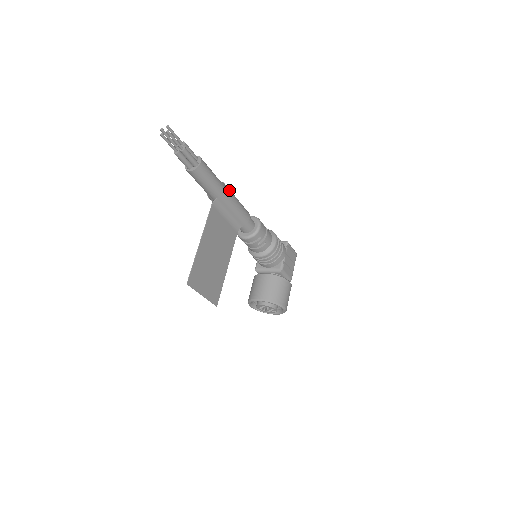
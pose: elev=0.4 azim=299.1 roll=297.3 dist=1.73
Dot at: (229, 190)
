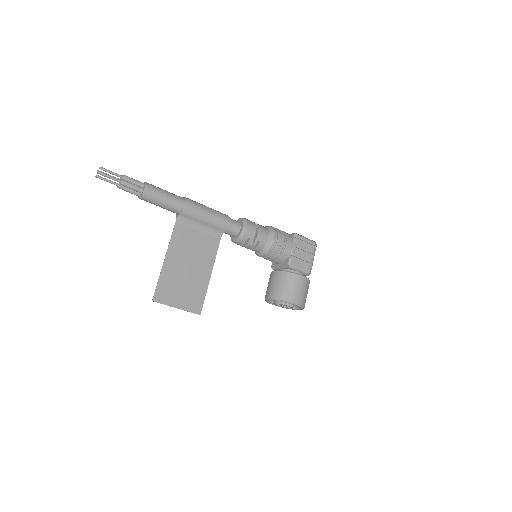
Dot at: (192, 203)
